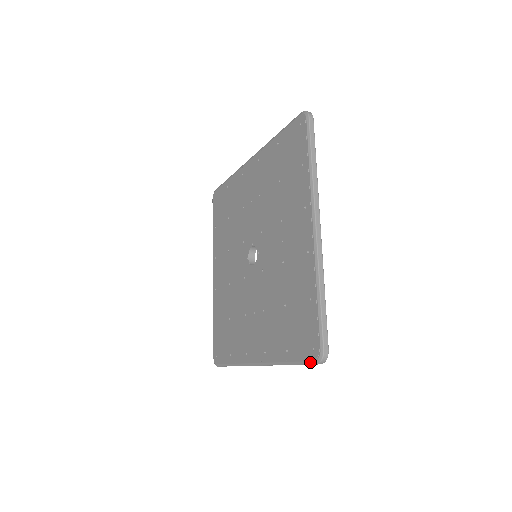
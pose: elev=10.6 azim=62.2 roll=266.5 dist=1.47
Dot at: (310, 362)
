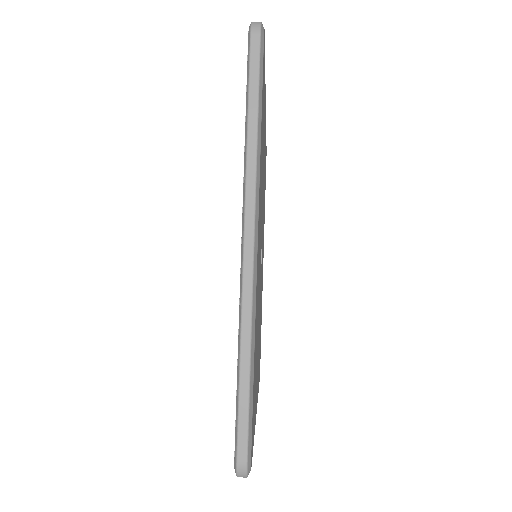
Dot at: occluded
